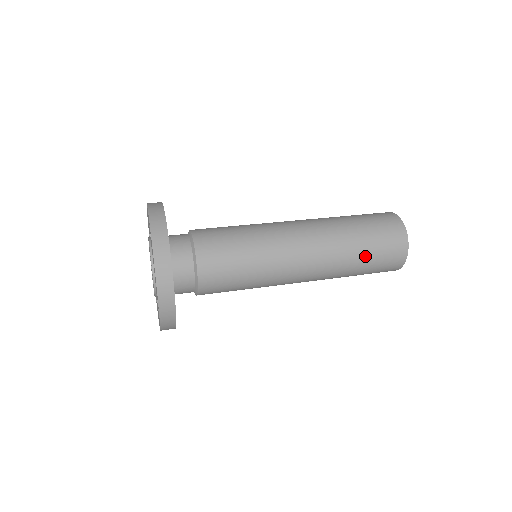
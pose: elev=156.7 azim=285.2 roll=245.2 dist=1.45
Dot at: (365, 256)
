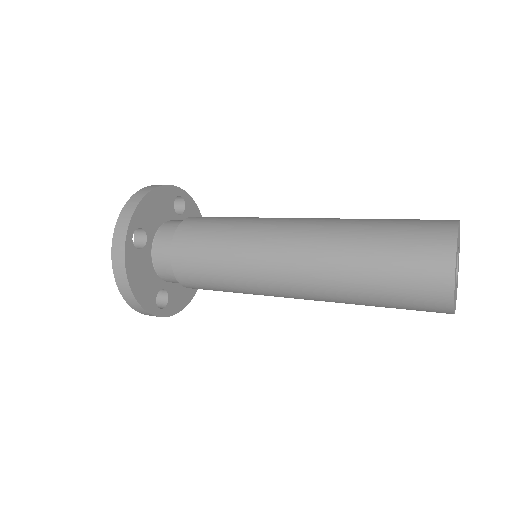
Dot at: (377, 298)
